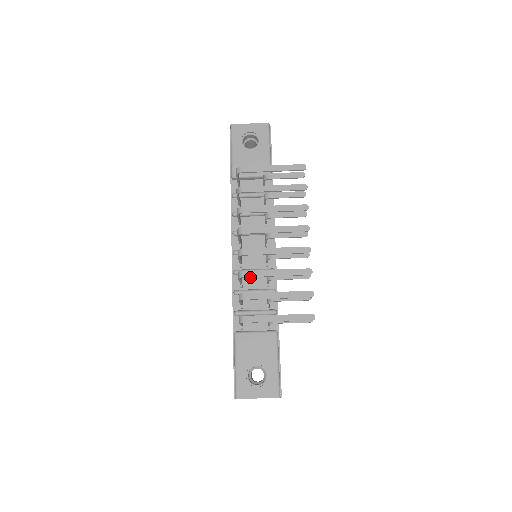
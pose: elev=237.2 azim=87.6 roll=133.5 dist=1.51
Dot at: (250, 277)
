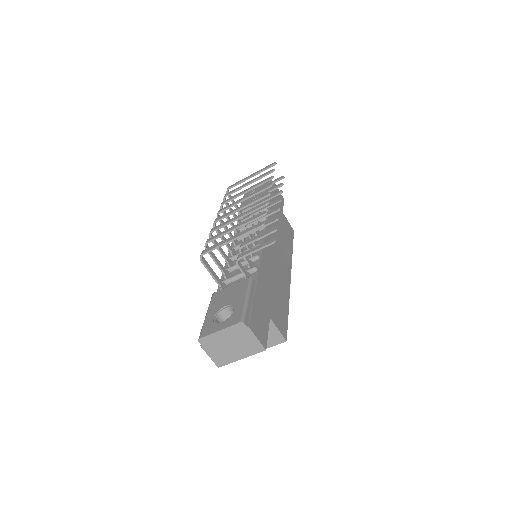
Dot at: occluded
